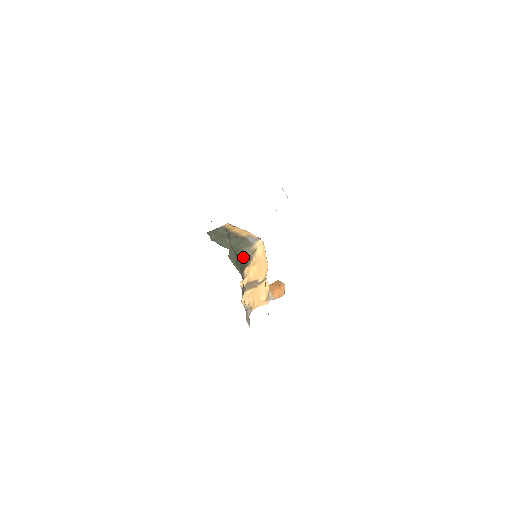
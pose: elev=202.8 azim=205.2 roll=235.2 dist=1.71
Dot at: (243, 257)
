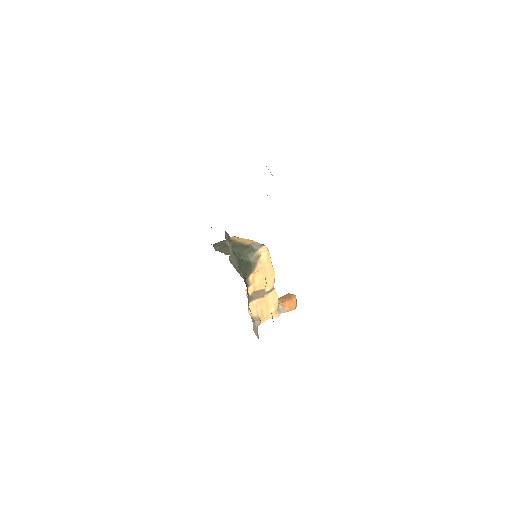
Dot at: (246, 262)
